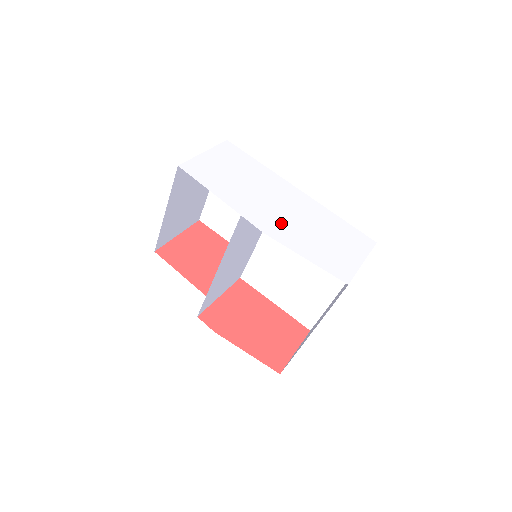
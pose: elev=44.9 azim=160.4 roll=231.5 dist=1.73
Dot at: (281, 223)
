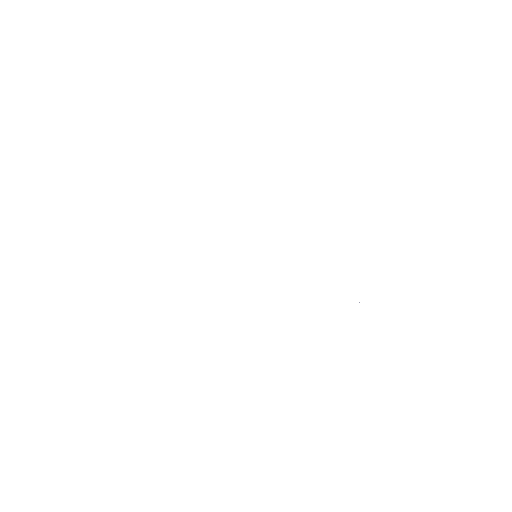
Dot at: (302, 281)
